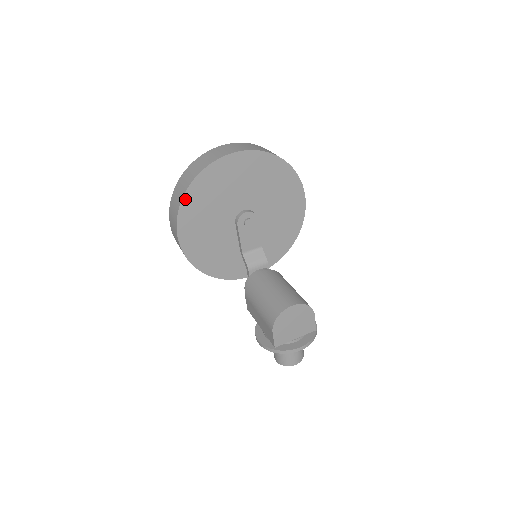
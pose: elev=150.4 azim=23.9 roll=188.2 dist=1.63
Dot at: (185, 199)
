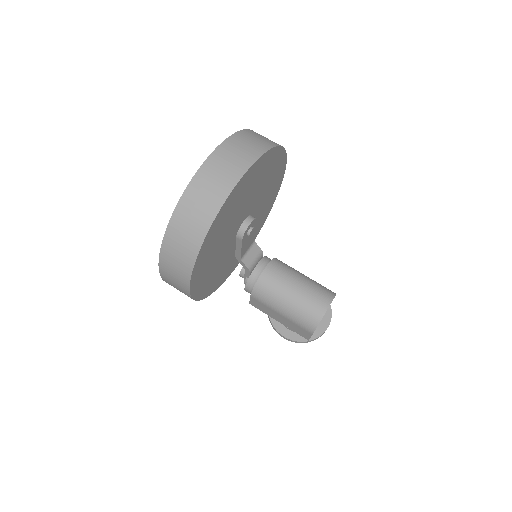
Dot at: (199, 254)
